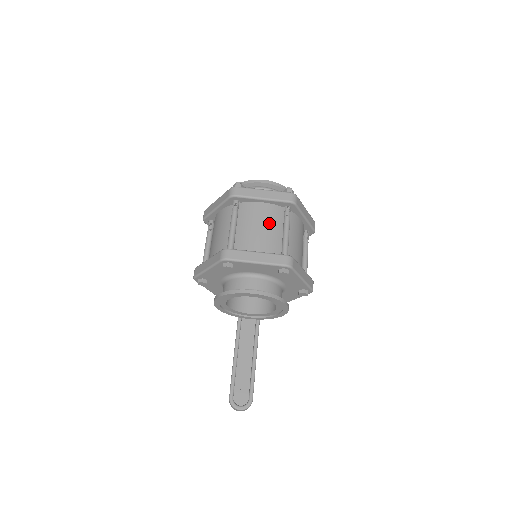
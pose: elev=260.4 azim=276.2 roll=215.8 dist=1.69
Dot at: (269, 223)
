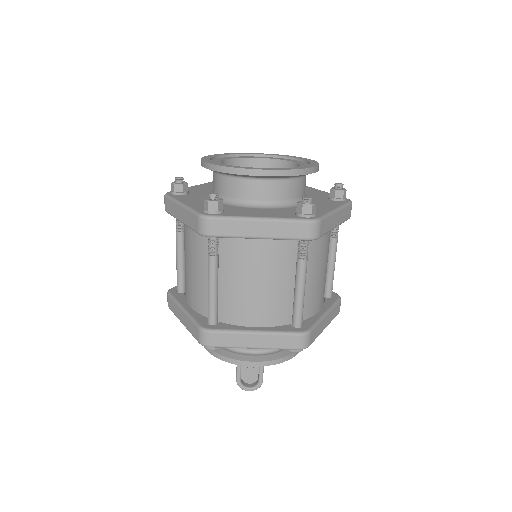
Dot at: (272, 273)
